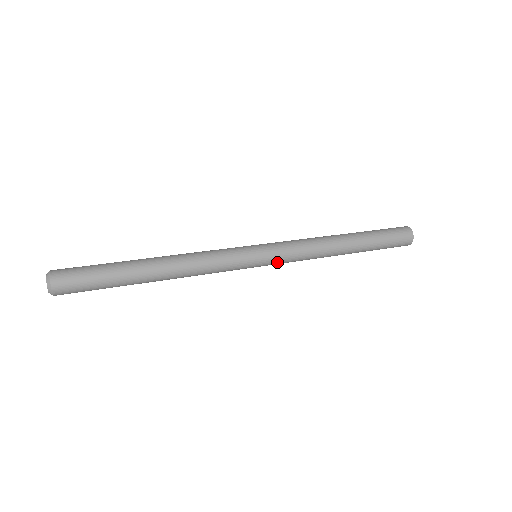
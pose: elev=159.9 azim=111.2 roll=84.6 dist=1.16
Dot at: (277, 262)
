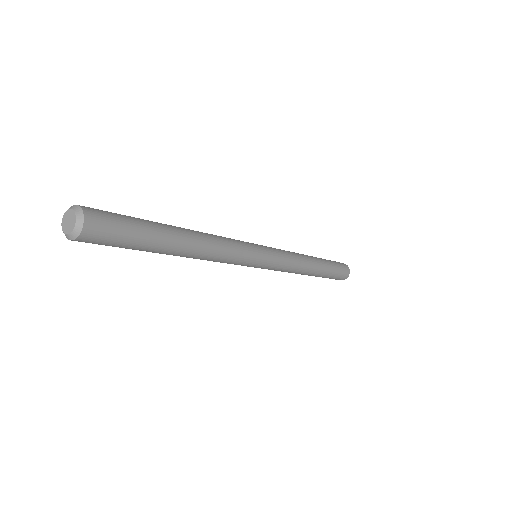
Dot at: (276, 260)
